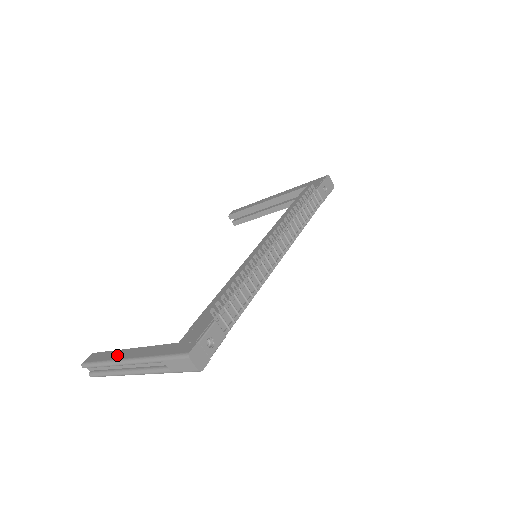
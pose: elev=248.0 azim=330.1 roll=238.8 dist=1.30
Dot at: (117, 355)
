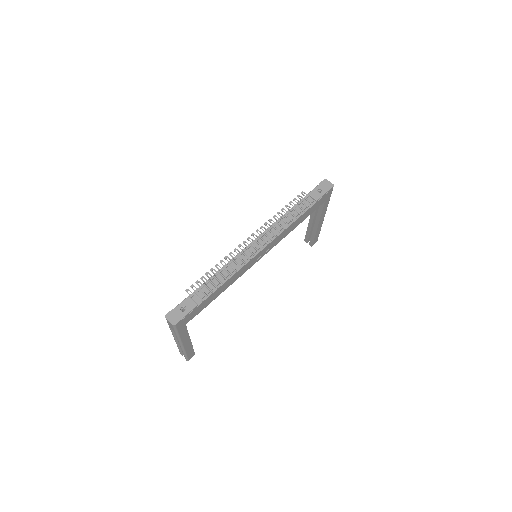
Dot at: occluded
